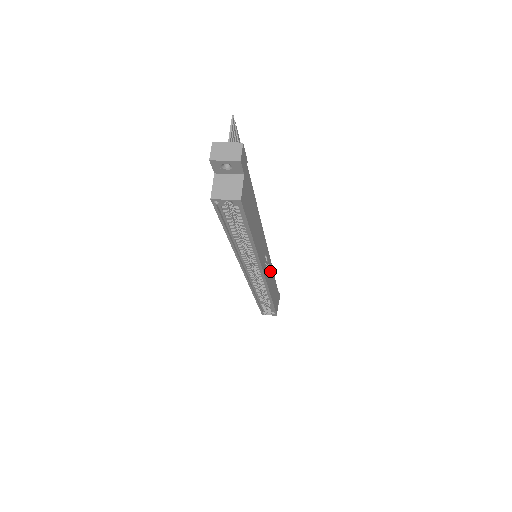
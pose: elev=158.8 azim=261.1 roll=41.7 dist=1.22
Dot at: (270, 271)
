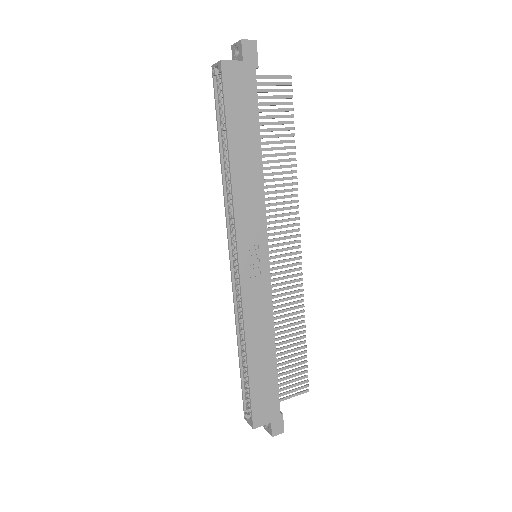
Dot at: (263, 300)
